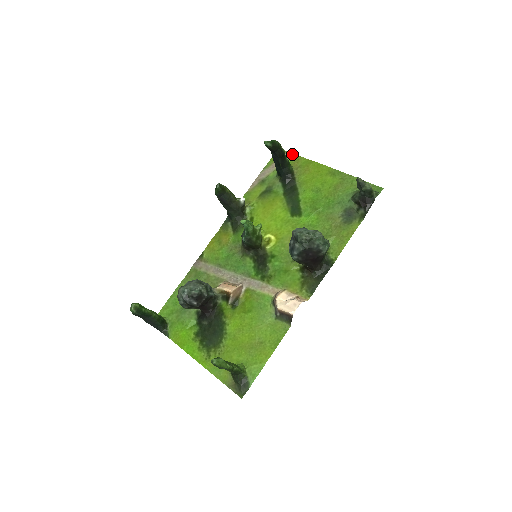
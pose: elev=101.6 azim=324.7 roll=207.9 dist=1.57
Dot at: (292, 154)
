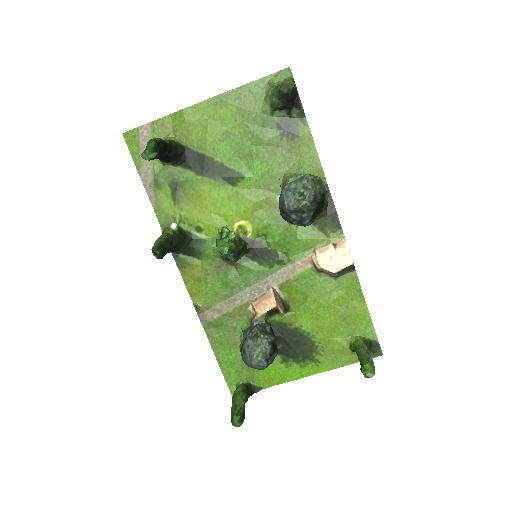
Dot at: (147, 125)
